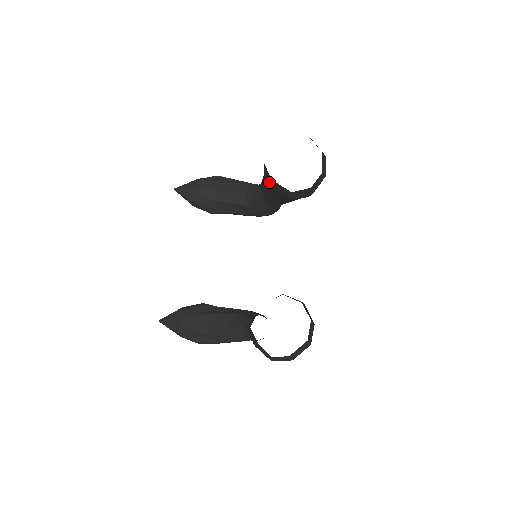
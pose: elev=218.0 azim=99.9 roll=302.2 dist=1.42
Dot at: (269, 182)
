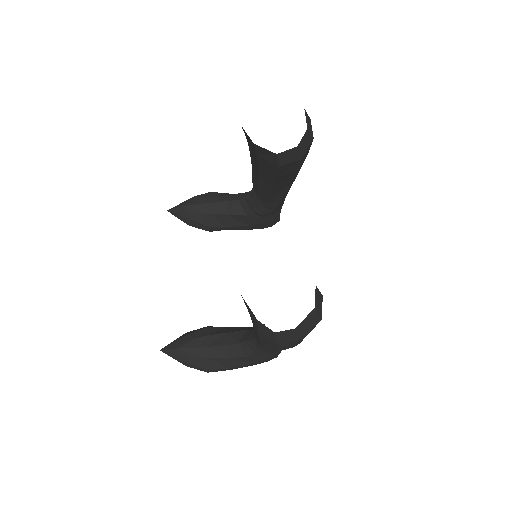
Dot at: (255, 159)
